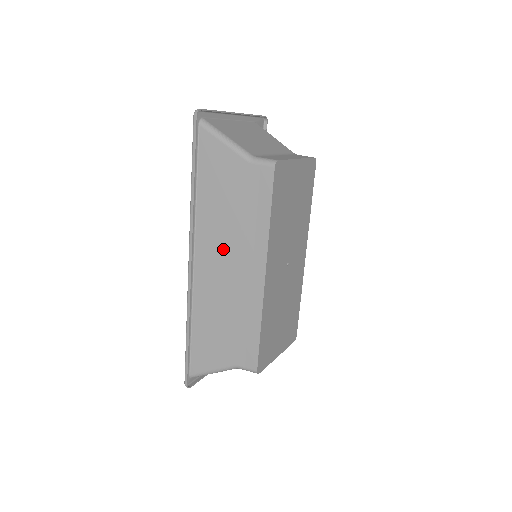
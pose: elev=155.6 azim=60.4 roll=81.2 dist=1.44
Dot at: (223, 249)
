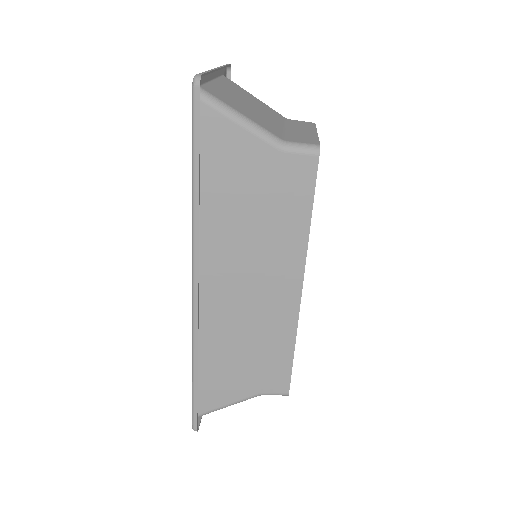
Dot at: (241, 266)
